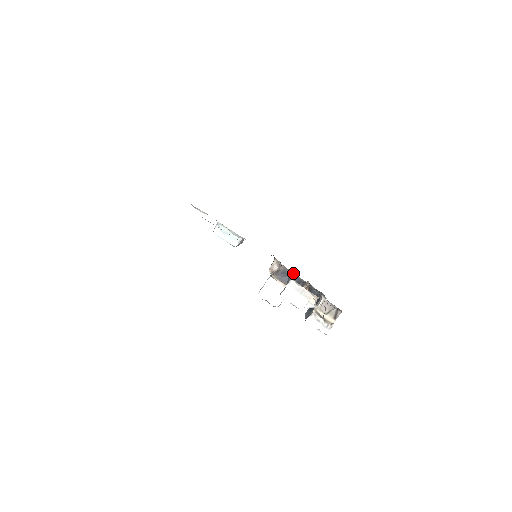
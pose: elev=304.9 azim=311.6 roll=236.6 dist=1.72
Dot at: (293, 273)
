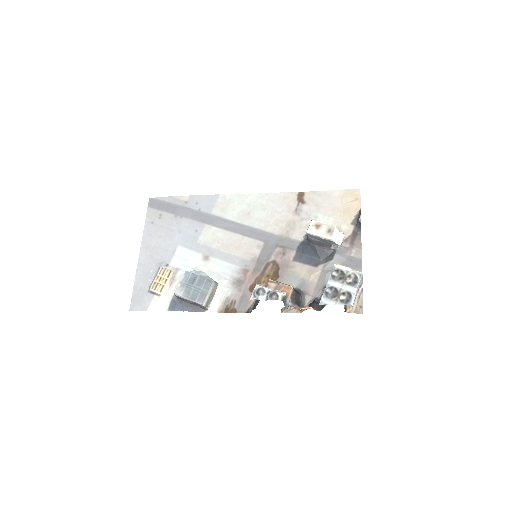
Dot at: occluded
